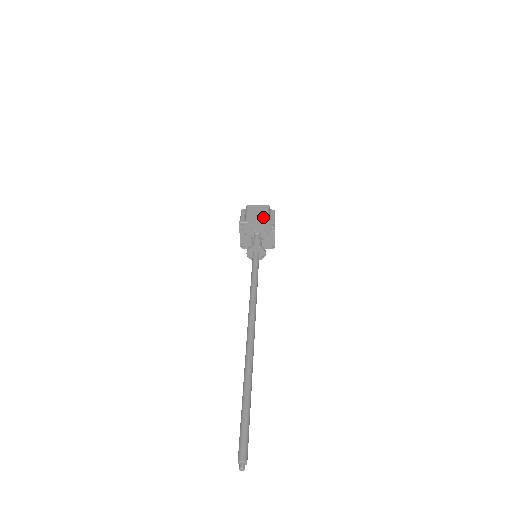
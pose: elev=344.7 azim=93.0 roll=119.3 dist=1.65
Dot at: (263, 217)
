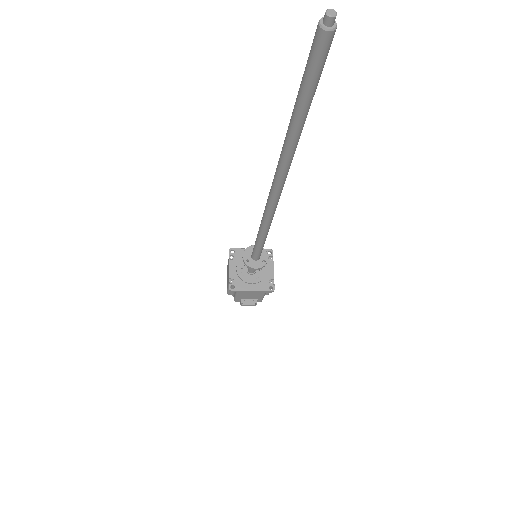
Dot at: occluded
